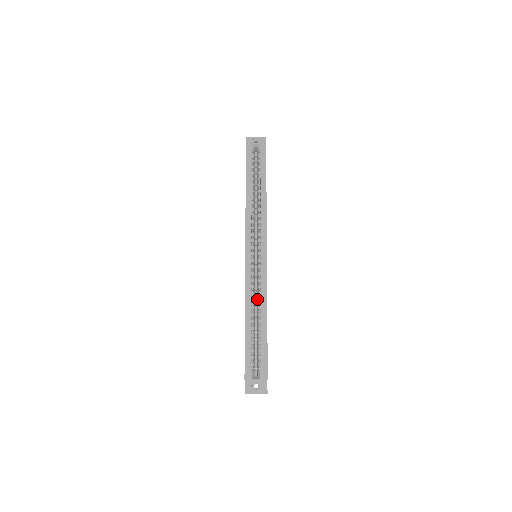
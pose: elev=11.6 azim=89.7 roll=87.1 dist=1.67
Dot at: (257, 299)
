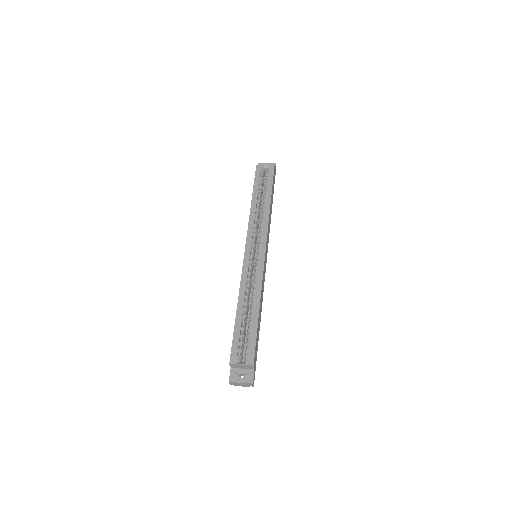
Dot at: (252, 290)
